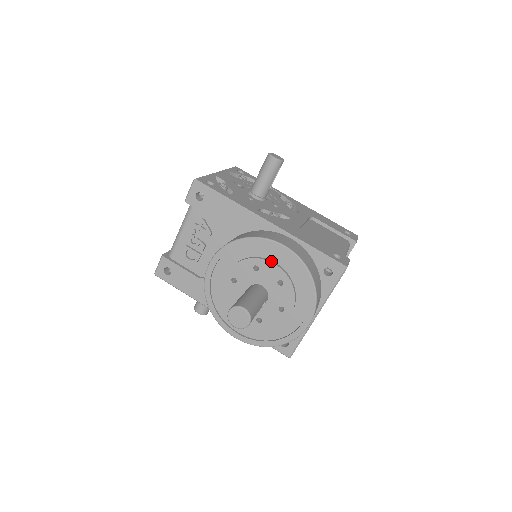
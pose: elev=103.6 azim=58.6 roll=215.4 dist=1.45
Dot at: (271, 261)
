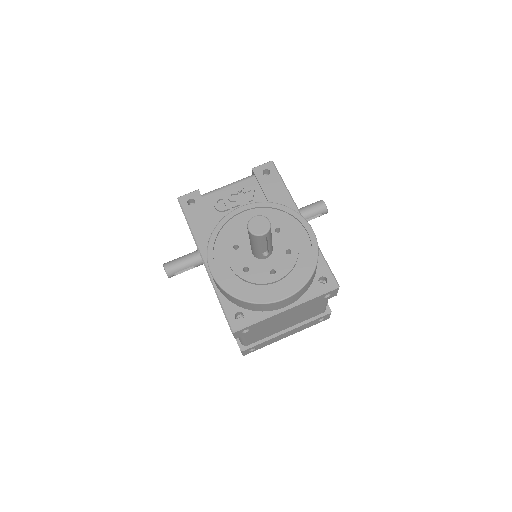
Dot at: (294, 233)
